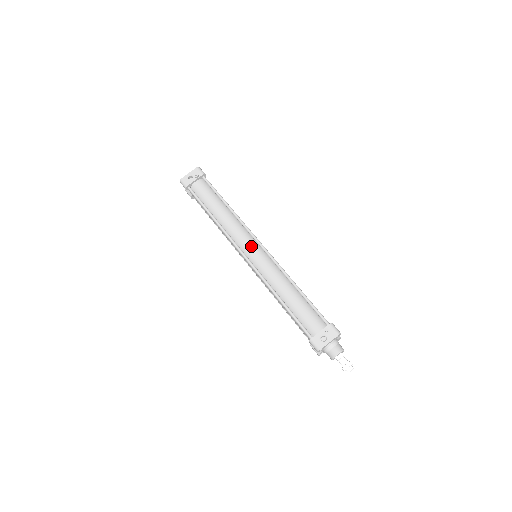
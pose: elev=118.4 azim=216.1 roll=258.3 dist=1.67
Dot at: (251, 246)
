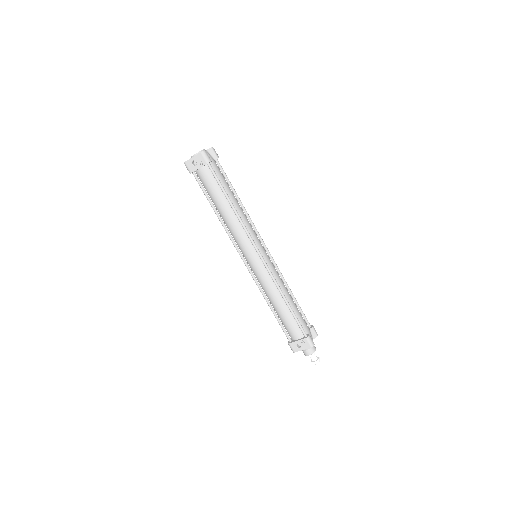
Dot at: (250, 254)
